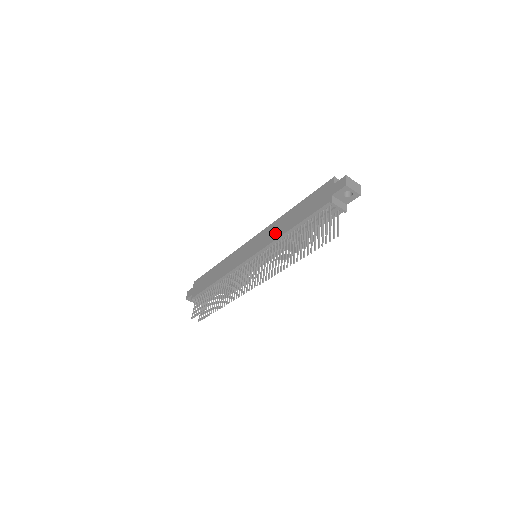
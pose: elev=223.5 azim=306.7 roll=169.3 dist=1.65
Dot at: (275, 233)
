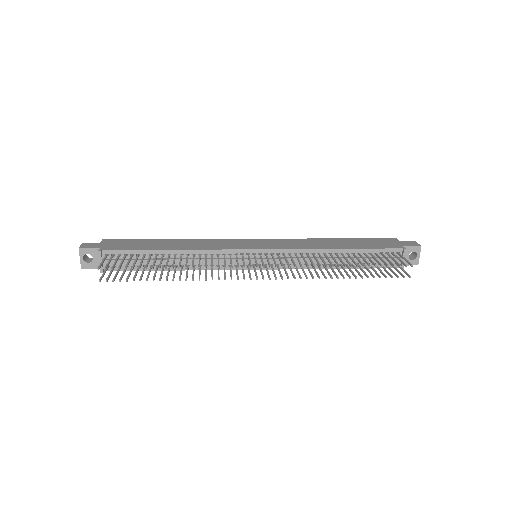
Dot at: (310, 245)
